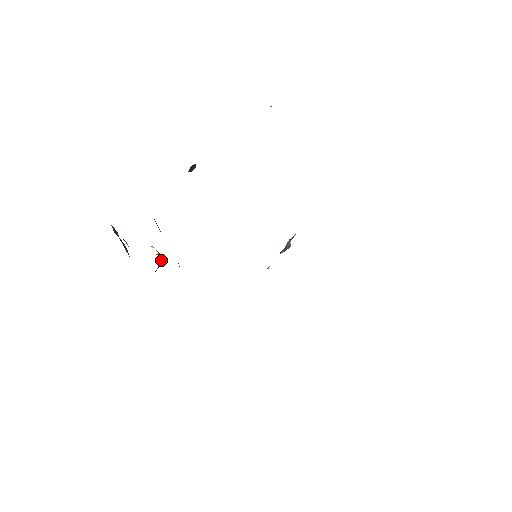
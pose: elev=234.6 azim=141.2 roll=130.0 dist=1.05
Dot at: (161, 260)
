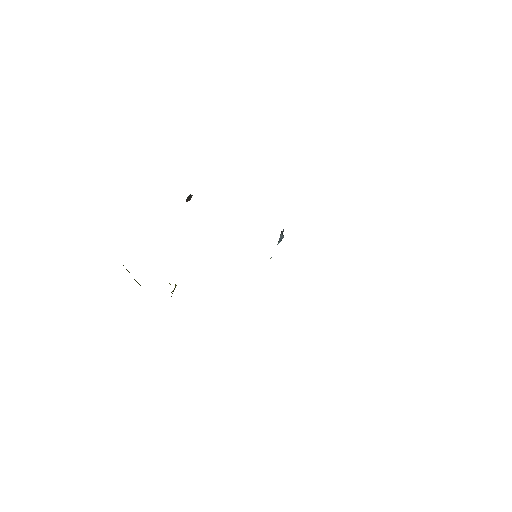
Dot at: occluded
